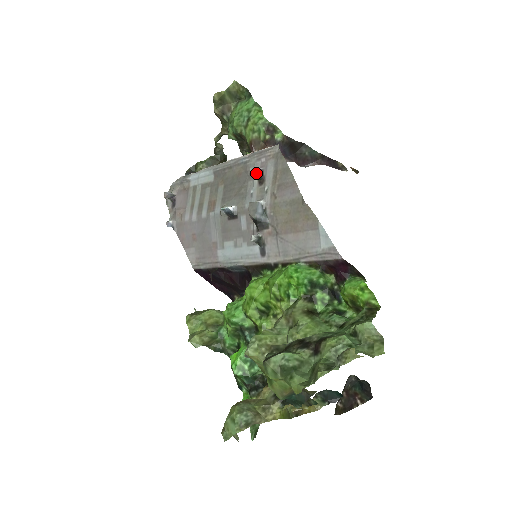
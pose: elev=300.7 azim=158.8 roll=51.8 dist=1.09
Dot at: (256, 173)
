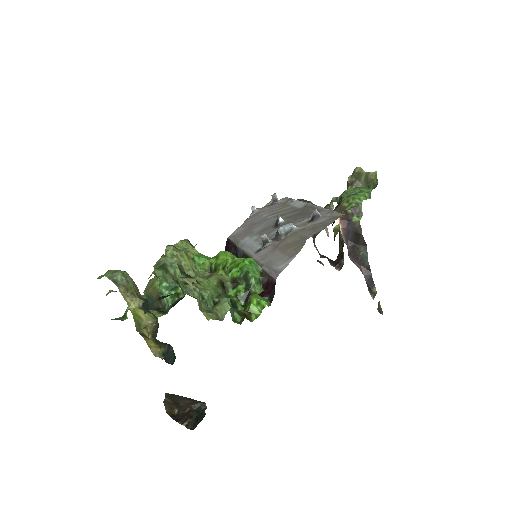
Dot at: (315, 214)
